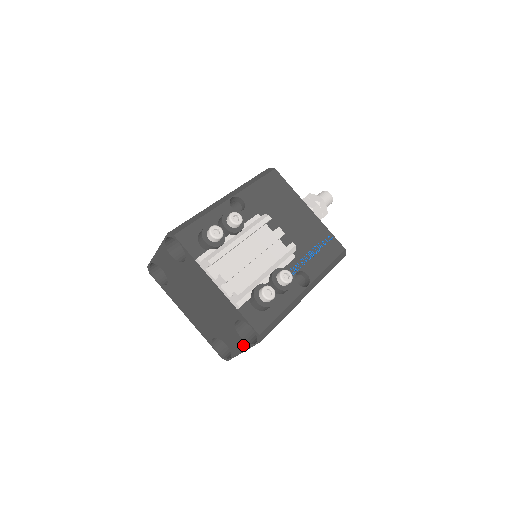
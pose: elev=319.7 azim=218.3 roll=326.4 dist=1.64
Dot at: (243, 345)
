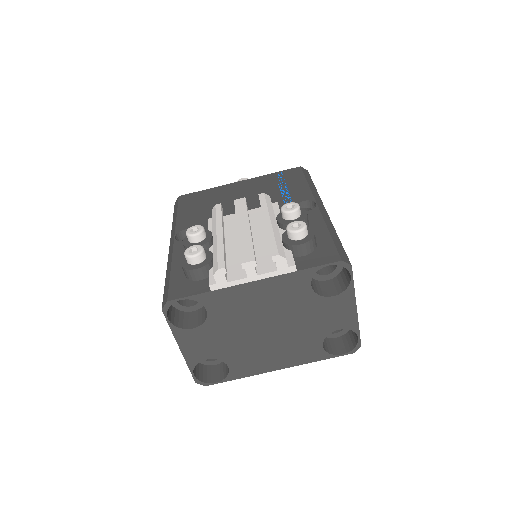
Dot at: (347, 300)
